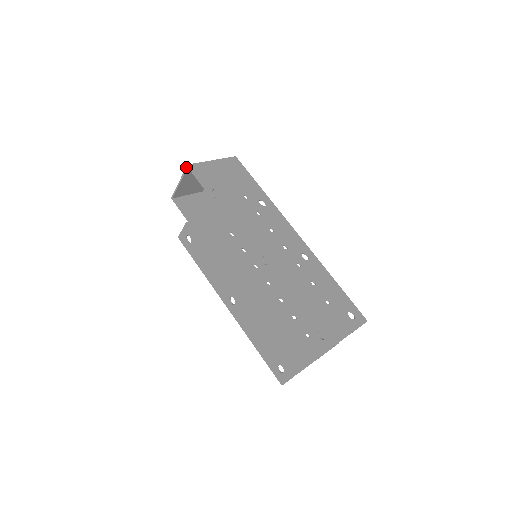
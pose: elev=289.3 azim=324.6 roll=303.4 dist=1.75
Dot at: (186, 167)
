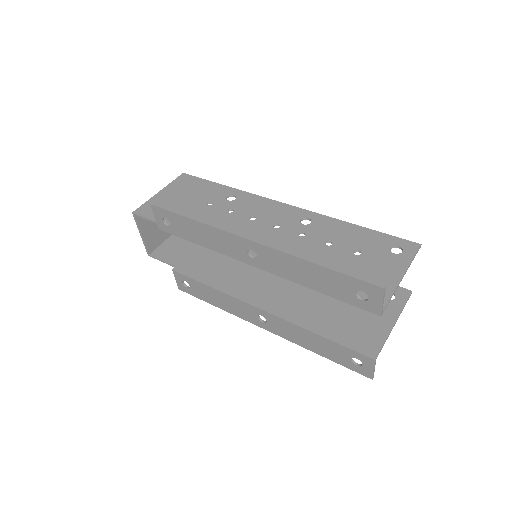
Dot at: (133, 216)
